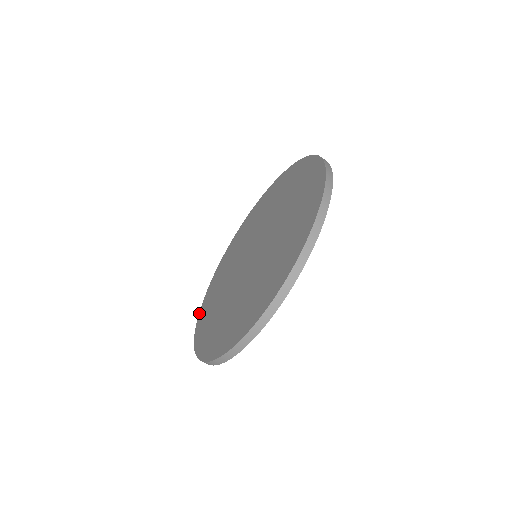
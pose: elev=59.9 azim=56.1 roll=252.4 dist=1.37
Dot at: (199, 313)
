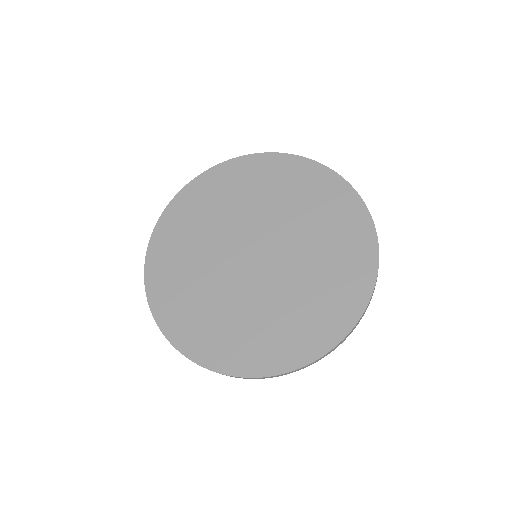
Dot at: (218, 165)
